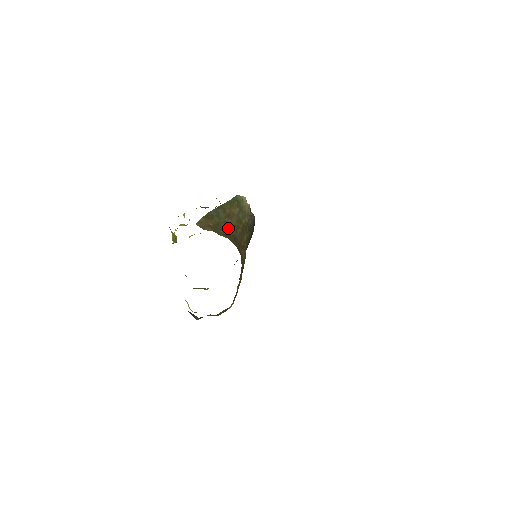
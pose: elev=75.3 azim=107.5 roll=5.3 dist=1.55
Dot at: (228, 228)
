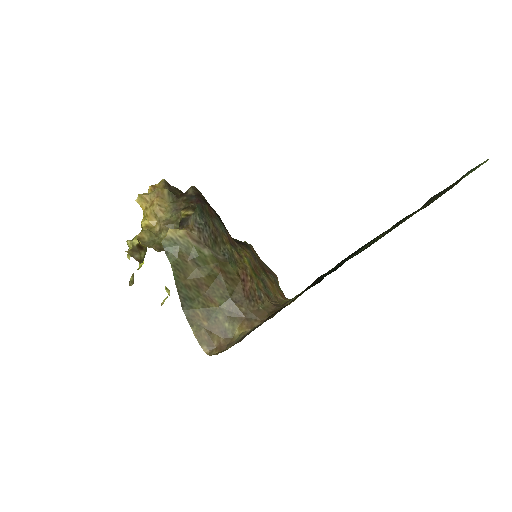
Dot at: (216, 299)
